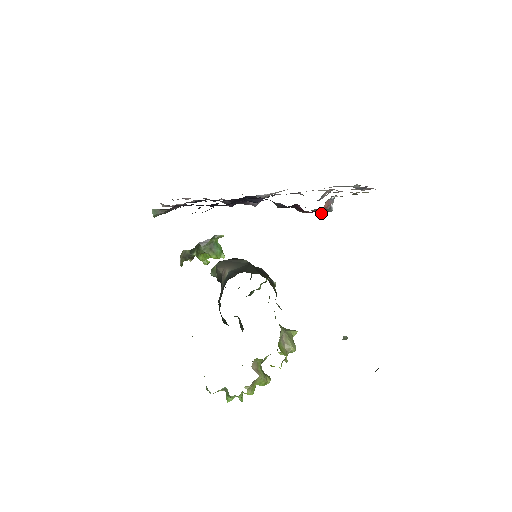
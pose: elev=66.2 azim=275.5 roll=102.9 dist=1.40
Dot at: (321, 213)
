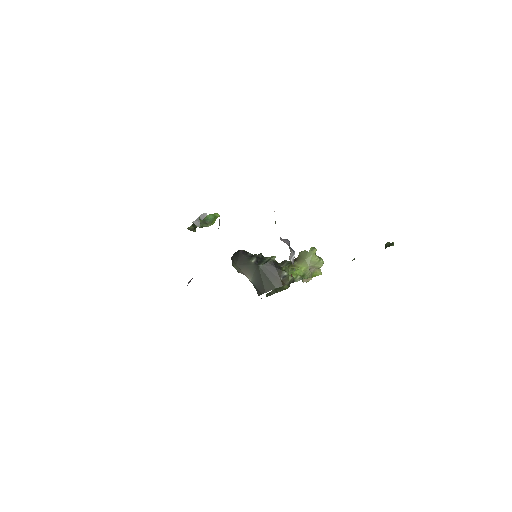
Dot at: occluded
